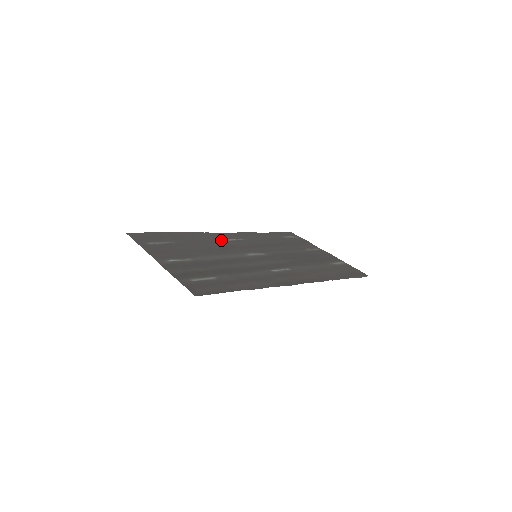
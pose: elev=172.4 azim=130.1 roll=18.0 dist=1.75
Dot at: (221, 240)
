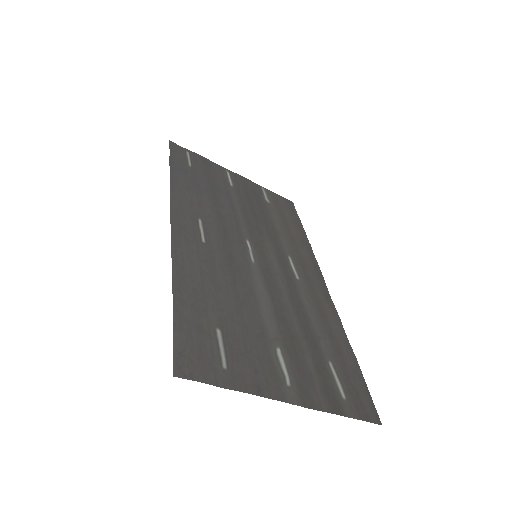
Dot at: (204, 249)
